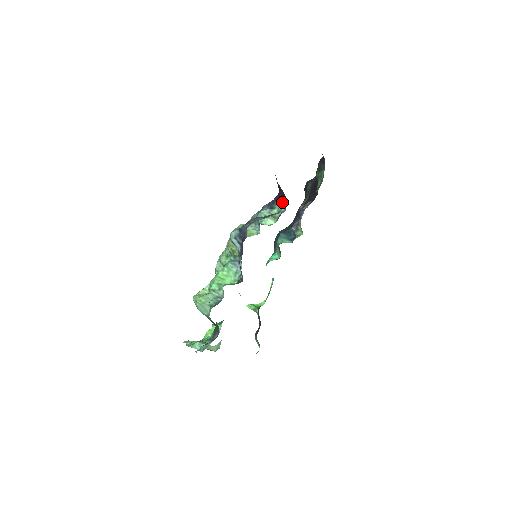
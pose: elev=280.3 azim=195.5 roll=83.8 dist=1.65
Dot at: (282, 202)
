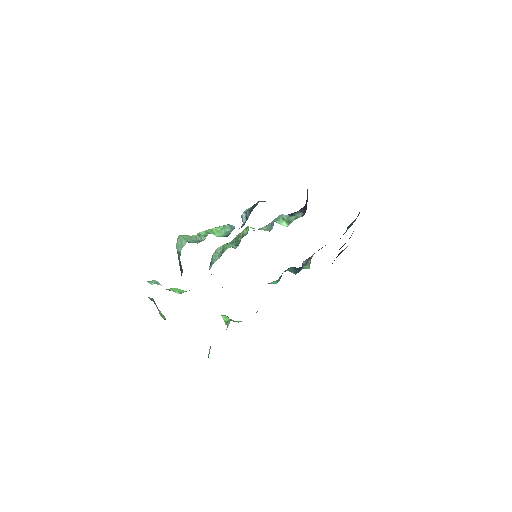
Dot at: (303, 212)
